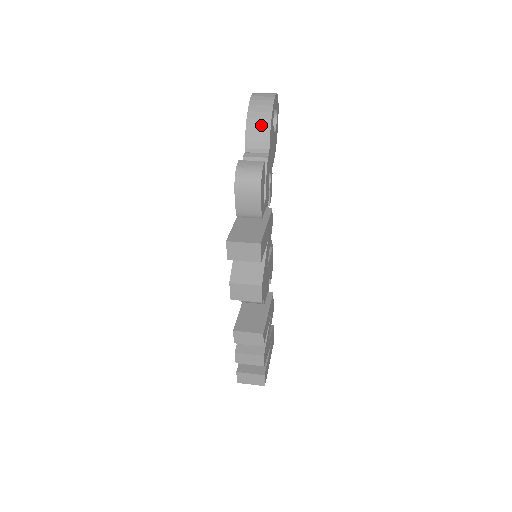
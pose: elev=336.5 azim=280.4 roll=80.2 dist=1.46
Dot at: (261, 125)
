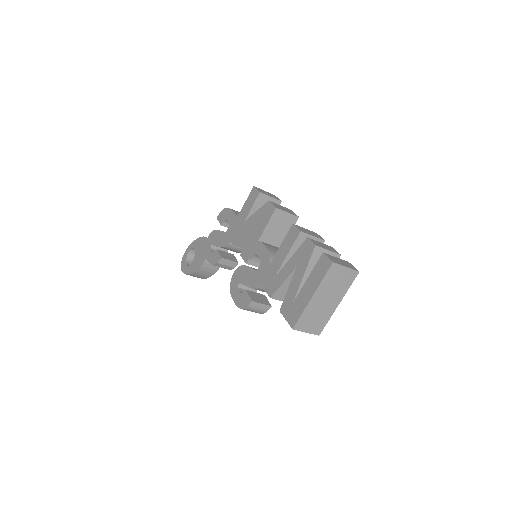
Dot at: occluded
